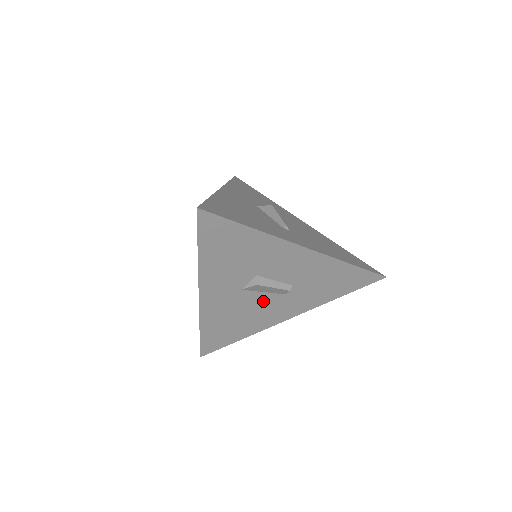
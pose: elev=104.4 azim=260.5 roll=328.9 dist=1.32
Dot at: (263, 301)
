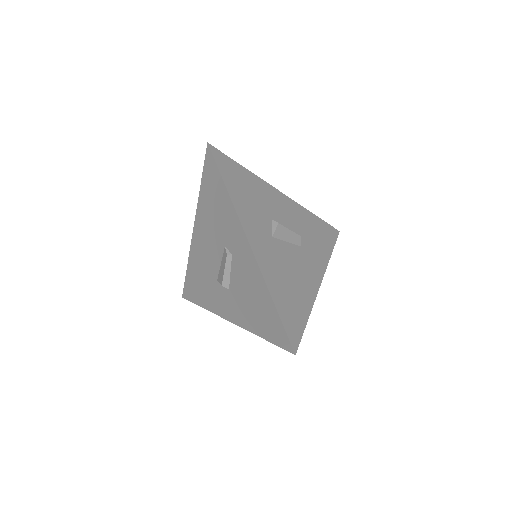
Dot at: (292, 255)
